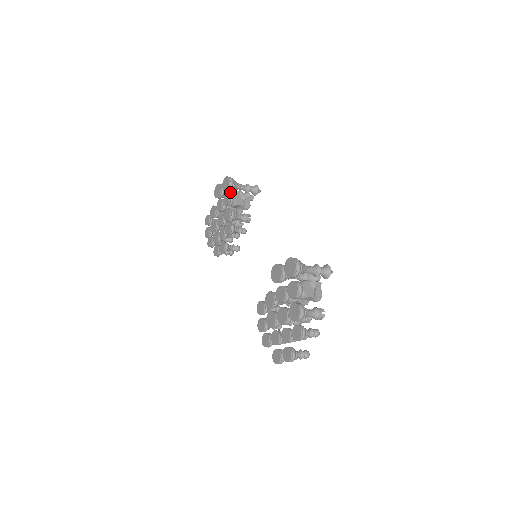
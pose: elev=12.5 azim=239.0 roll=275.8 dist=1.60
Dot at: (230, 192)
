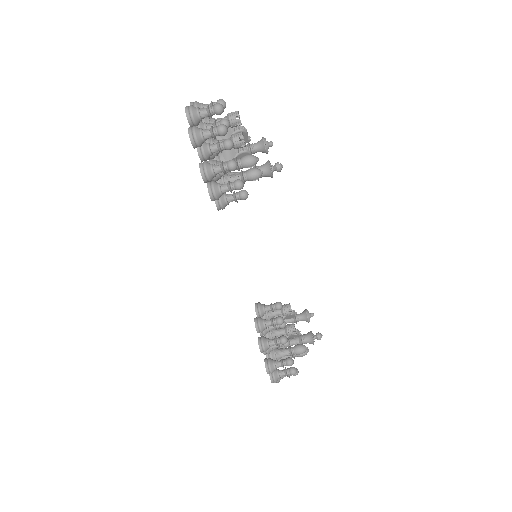
Dot at: occluded
